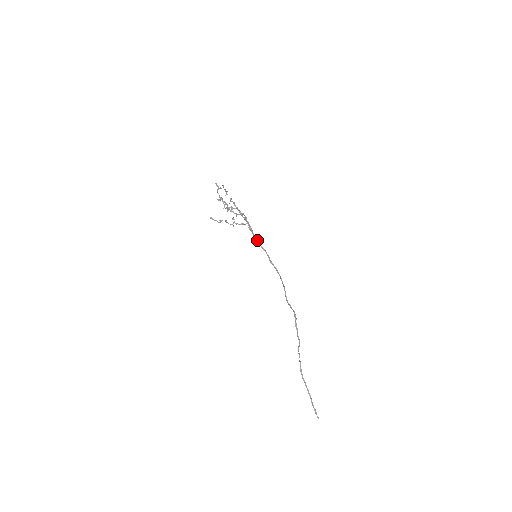
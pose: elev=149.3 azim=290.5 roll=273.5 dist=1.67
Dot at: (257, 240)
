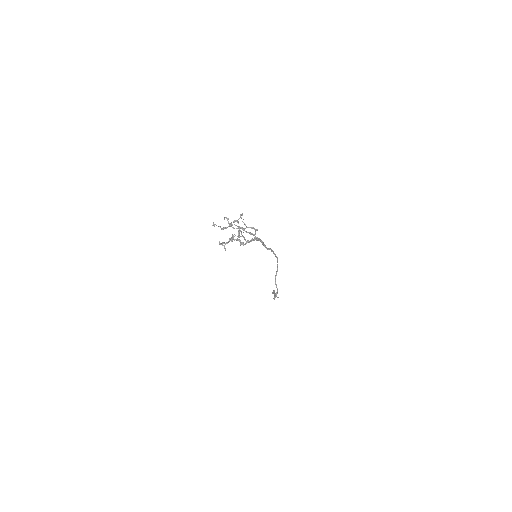
Dot at: (263, 243)
